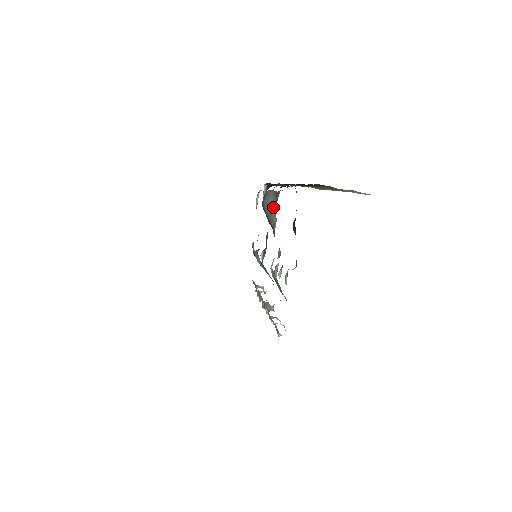
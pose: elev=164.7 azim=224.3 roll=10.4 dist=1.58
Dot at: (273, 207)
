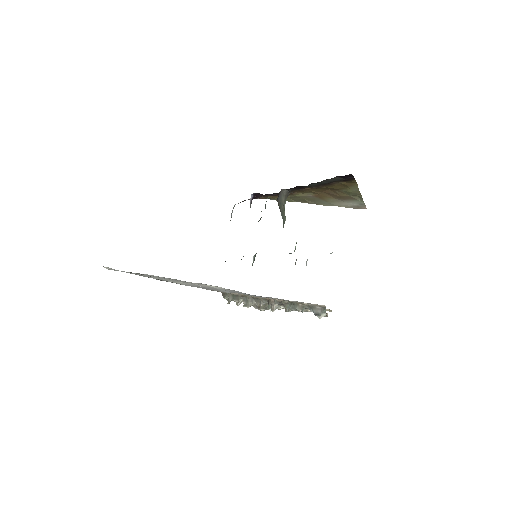
Dot at: (284, 206)
